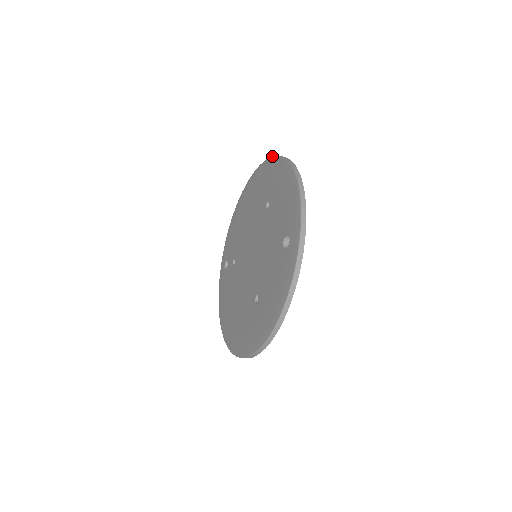
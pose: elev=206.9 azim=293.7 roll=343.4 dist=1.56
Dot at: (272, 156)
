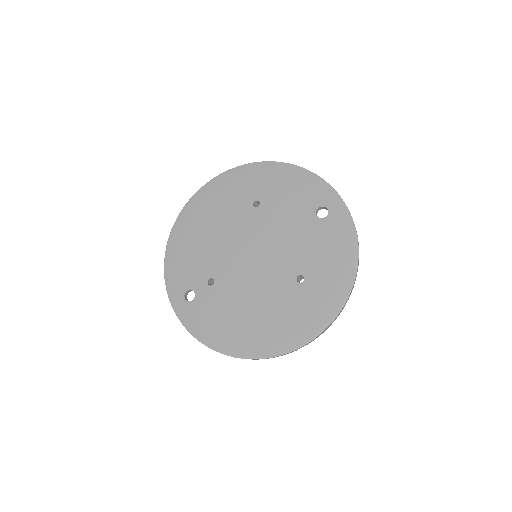
Dot at: occluded
